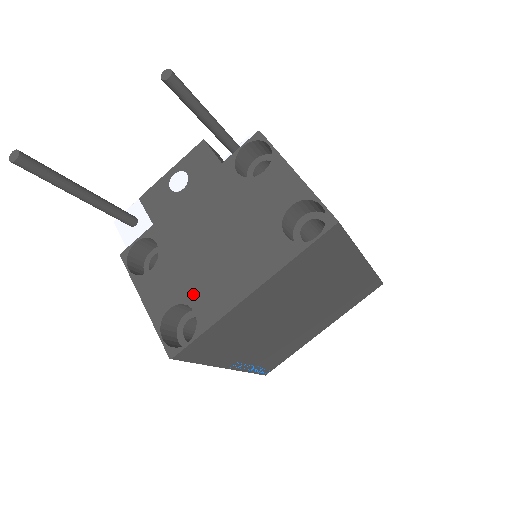
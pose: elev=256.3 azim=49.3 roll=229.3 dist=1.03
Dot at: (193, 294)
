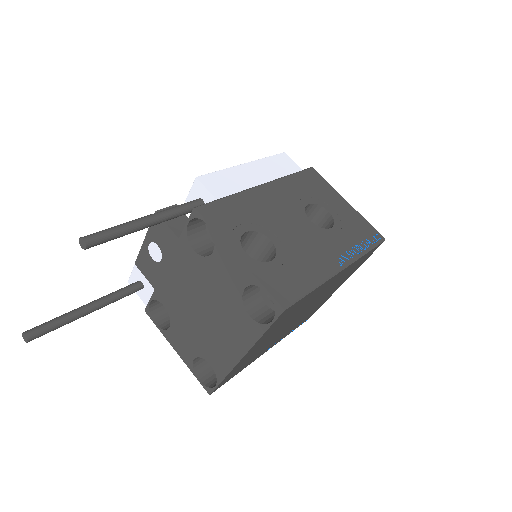
Dot at: (204, 352)
